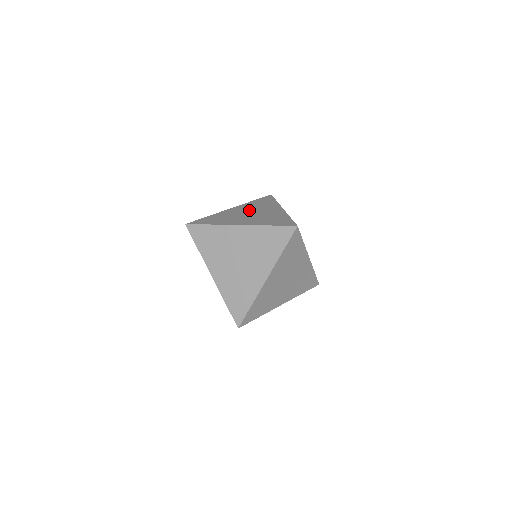
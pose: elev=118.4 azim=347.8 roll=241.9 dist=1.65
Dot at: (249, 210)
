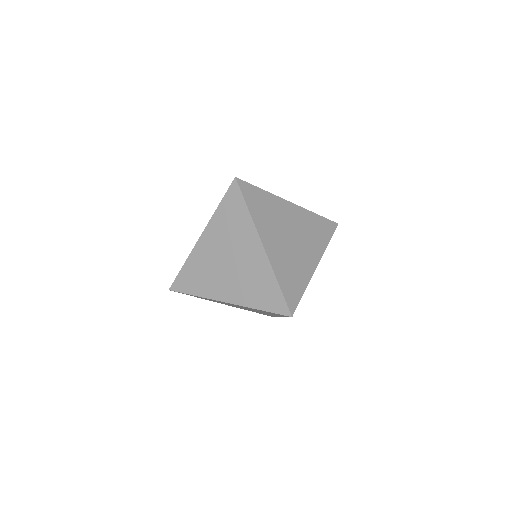
Dot at: occluded
